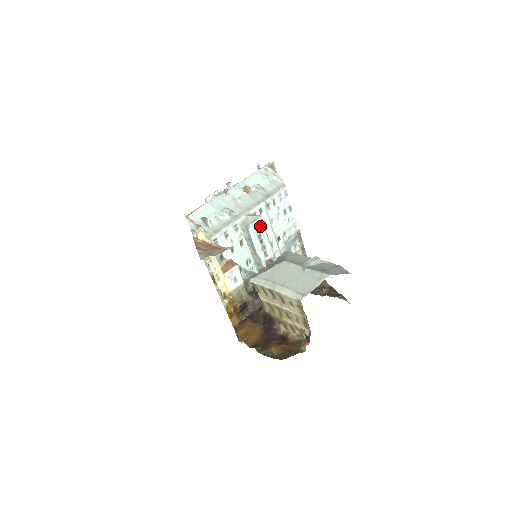
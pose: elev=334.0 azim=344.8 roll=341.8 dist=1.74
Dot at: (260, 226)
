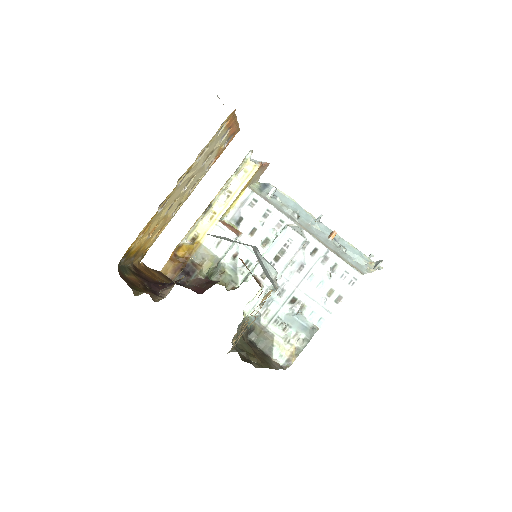
Dot at: (294, 245)
